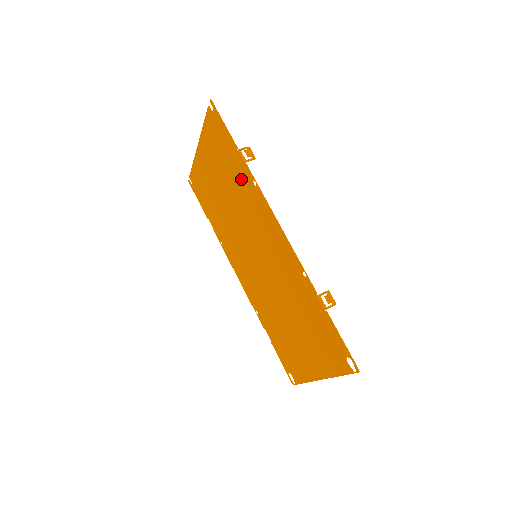
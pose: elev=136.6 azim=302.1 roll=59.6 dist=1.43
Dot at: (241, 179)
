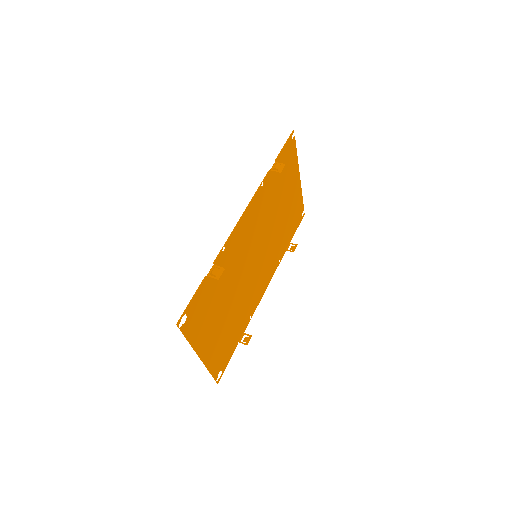
Dot at: (270, 187)
